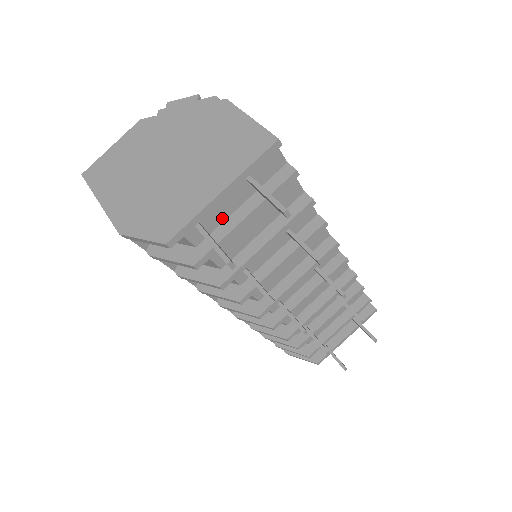
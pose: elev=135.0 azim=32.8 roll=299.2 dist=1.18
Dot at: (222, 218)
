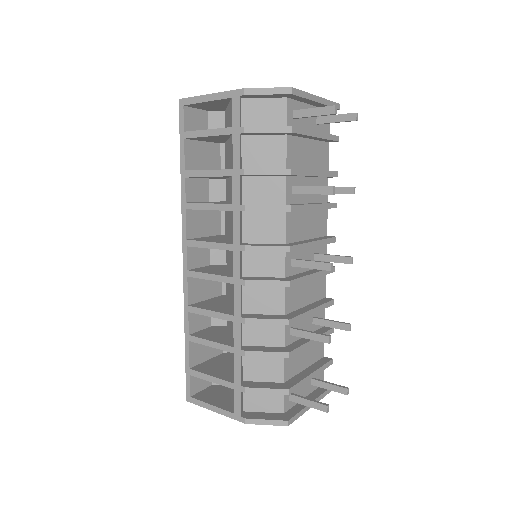
Dot at: (301, 127)
